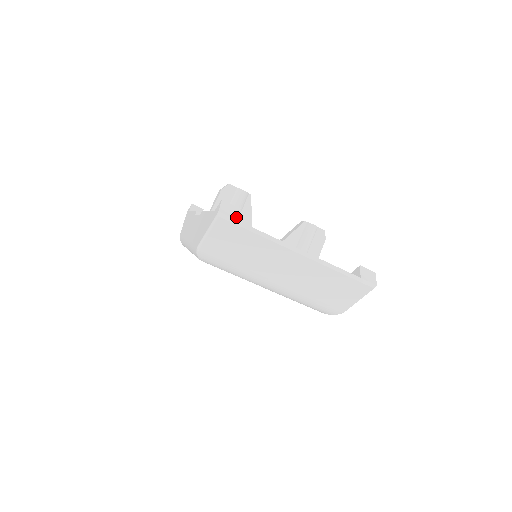
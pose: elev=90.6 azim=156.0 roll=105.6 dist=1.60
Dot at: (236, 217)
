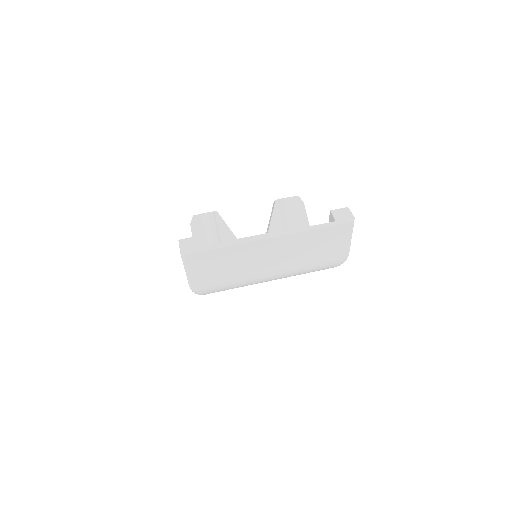
Dot at: (197, 246)
